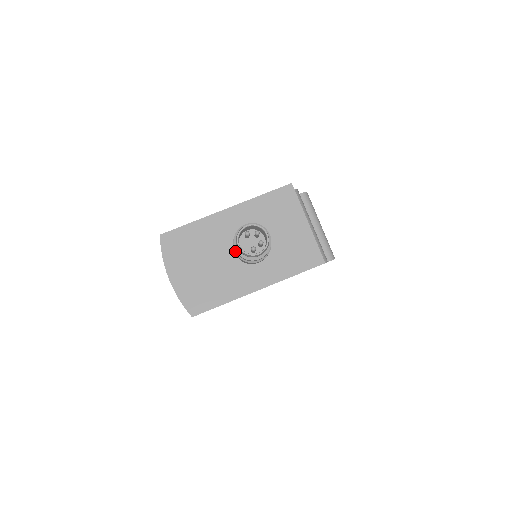
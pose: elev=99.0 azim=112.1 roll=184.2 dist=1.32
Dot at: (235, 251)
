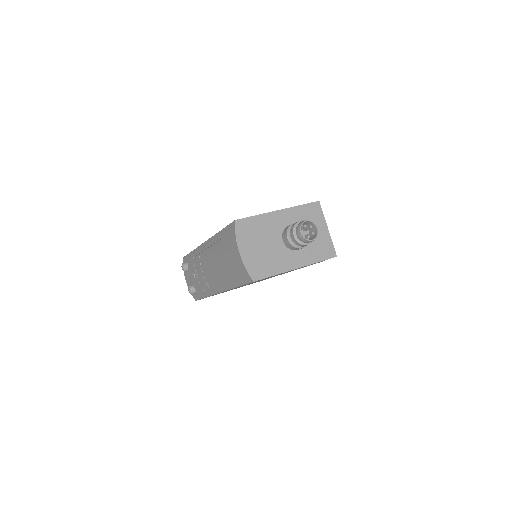
Dot at: (288, 239)
